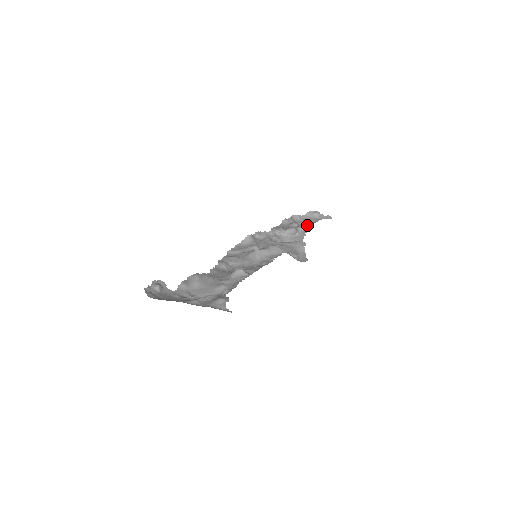
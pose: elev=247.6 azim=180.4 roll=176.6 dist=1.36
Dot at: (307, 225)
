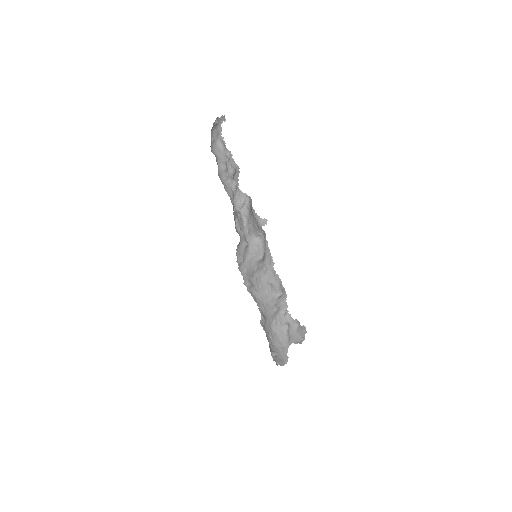
Dot at: (234, 163)
